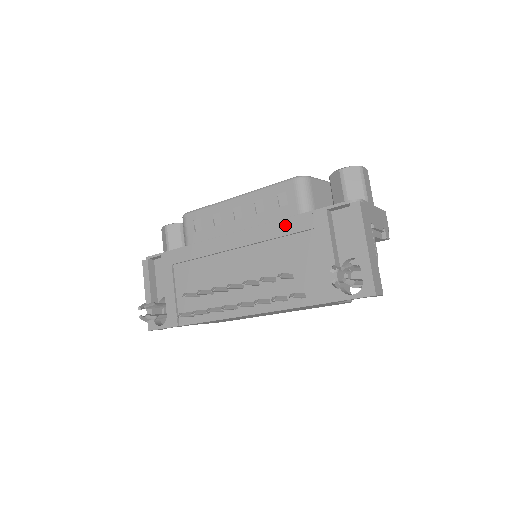
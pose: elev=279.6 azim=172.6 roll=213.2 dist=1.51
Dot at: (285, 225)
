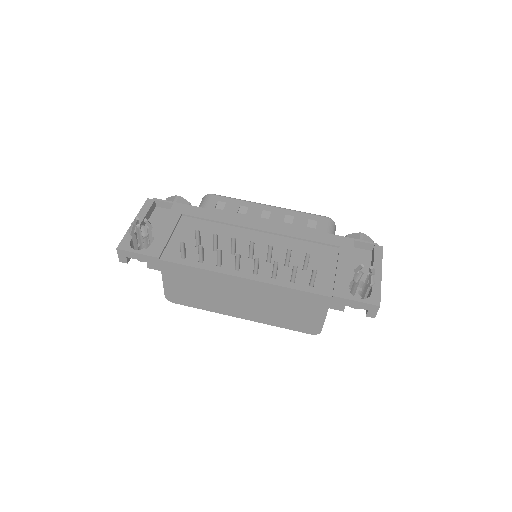
Dot at: (315, 235)
